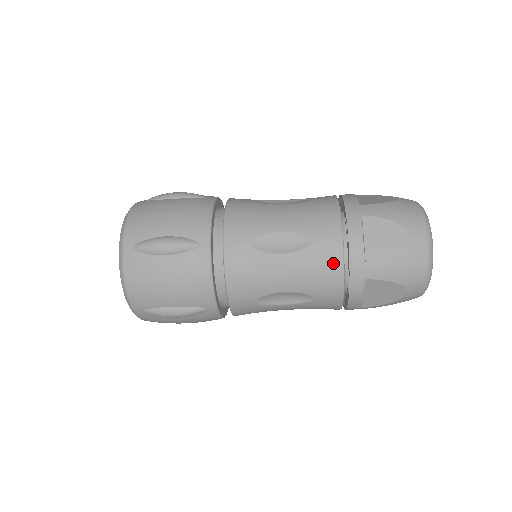
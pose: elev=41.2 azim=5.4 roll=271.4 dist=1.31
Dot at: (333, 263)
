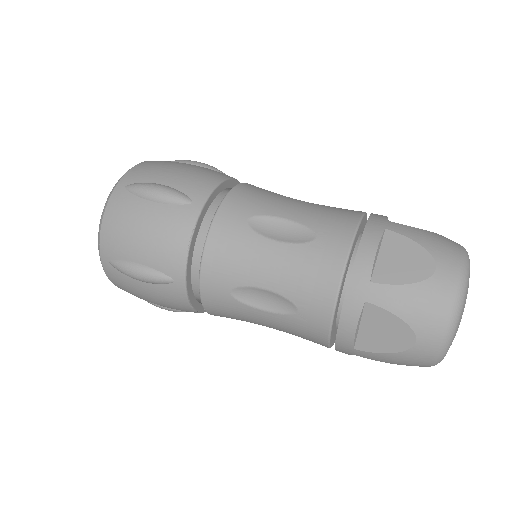
Dot at: (331, 268)
